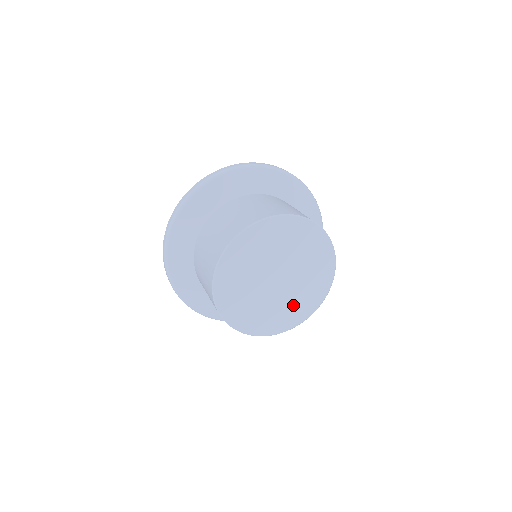
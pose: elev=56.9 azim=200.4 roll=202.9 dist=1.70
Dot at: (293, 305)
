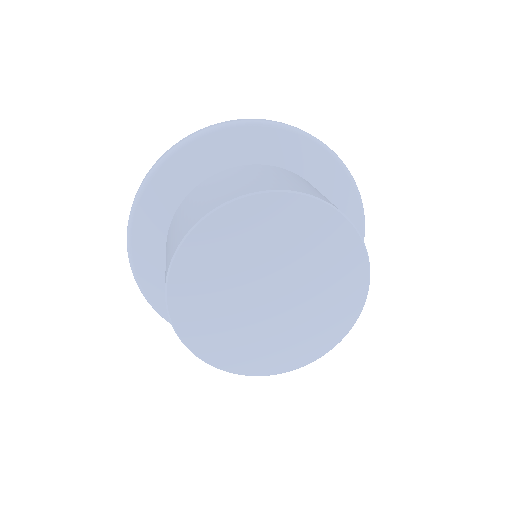
Dot at: (257, 343)
